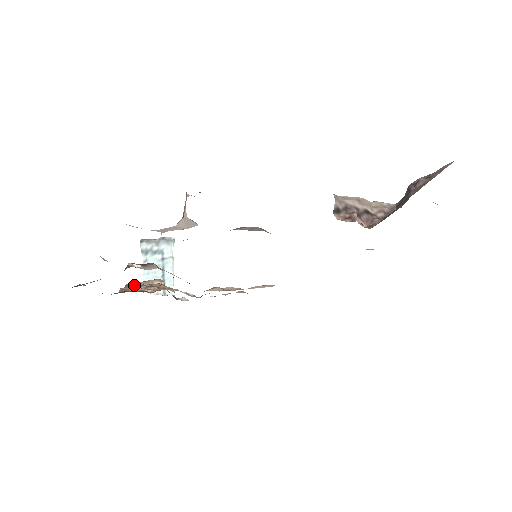
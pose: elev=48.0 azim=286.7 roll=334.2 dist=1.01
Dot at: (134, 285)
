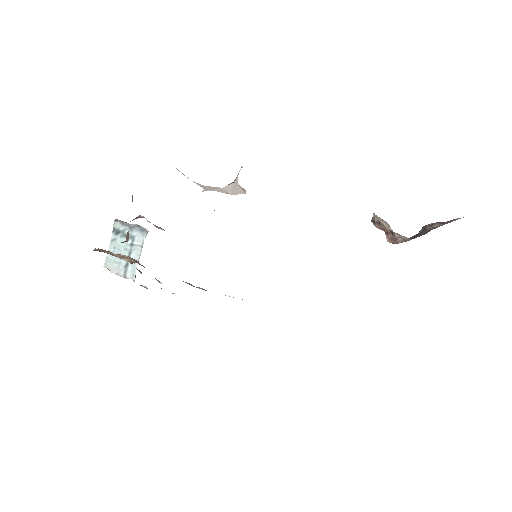
Dot at: occluded
